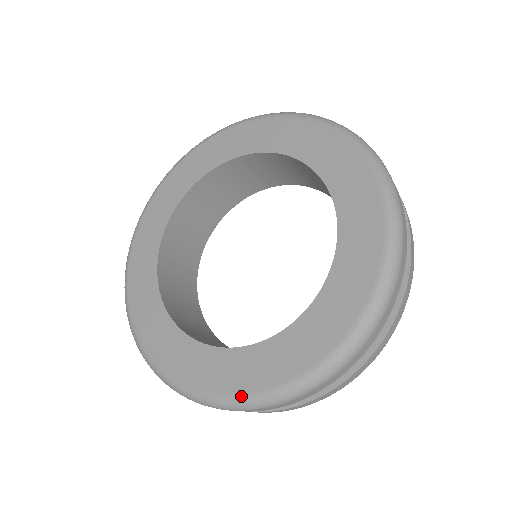
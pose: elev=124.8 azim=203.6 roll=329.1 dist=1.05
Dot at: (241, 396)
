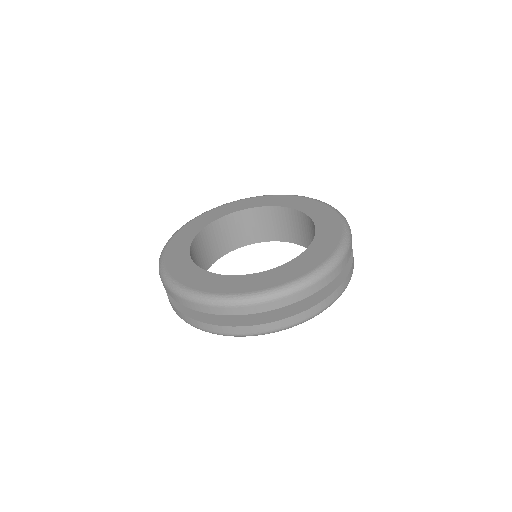
Dot at: (305, 275)
